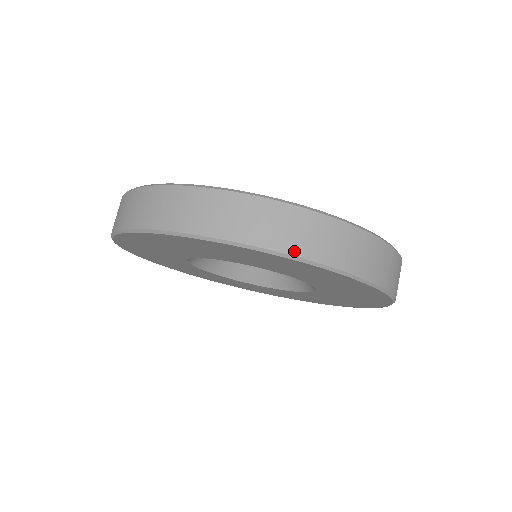
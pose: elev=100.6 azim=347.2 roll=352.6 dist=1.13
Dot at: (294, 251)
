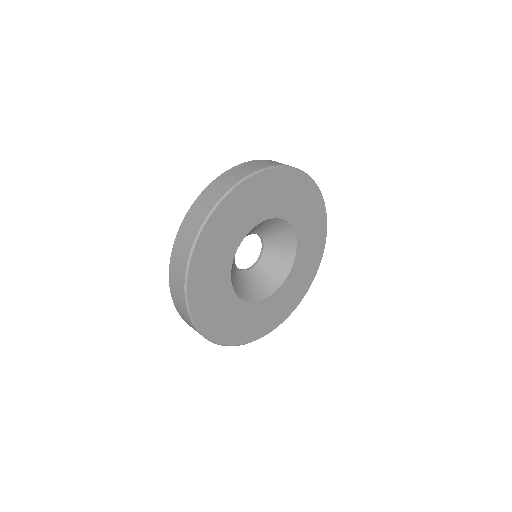
Dot at: (248, 174)
